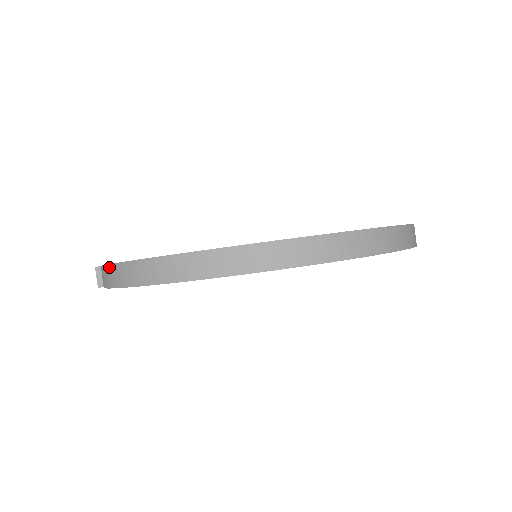
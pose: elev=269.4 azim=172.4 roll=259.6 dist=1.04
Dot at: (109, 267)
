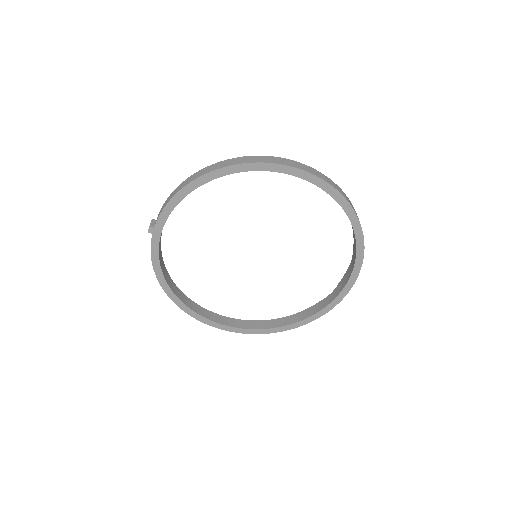
Dot at: (177, 187)
